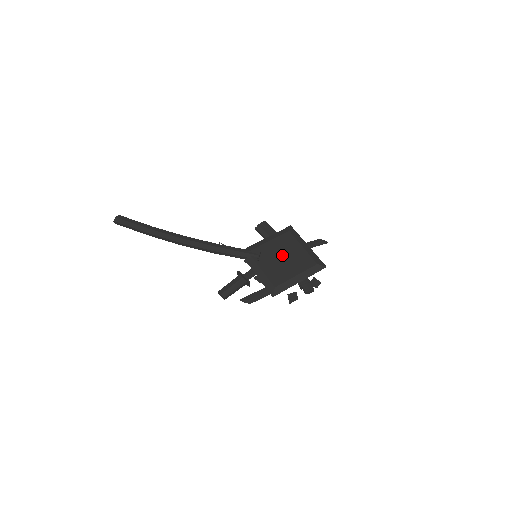
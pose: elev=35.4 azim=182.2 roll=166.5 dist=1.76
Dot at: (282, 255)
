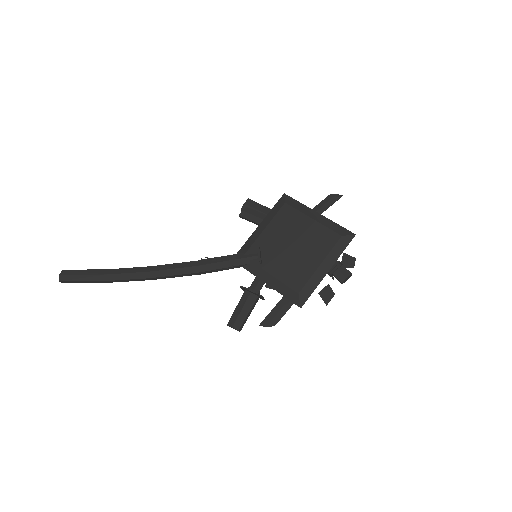
Dot at: (290, 242)
